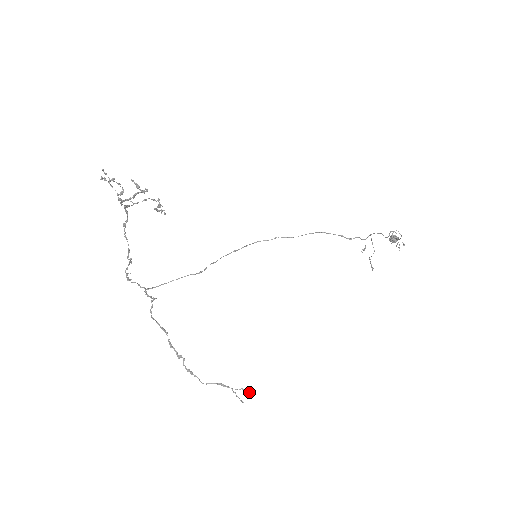
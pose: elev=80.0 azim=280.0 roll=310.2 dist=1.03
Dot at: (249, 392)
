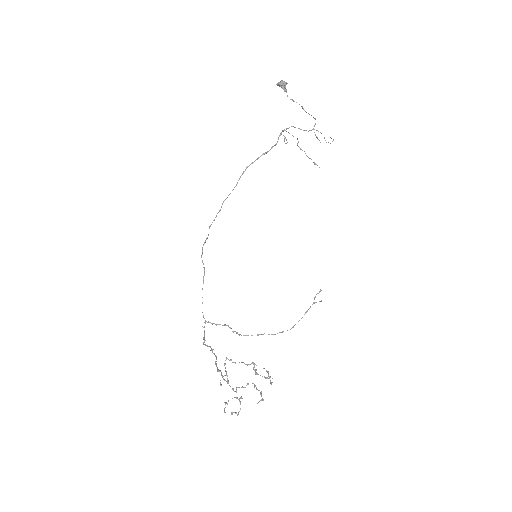
Dot at: occluded
